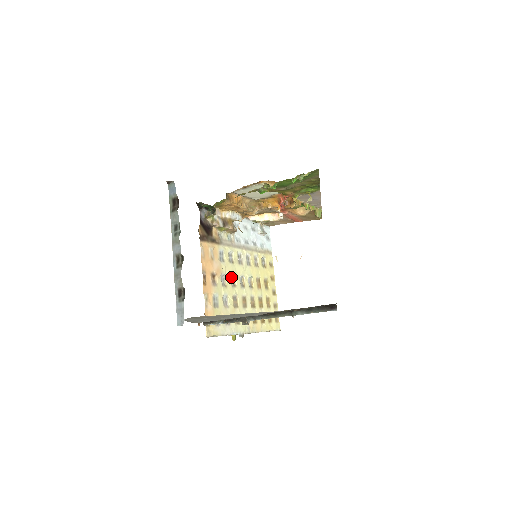
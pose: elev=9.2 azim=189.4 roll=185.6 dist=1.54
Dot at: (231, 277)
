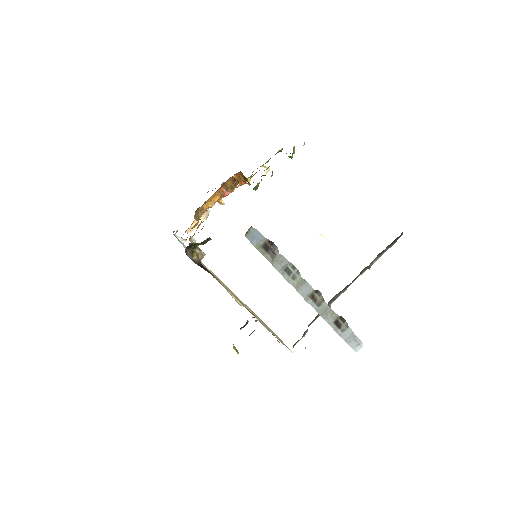
Dot at: (232, 297)
